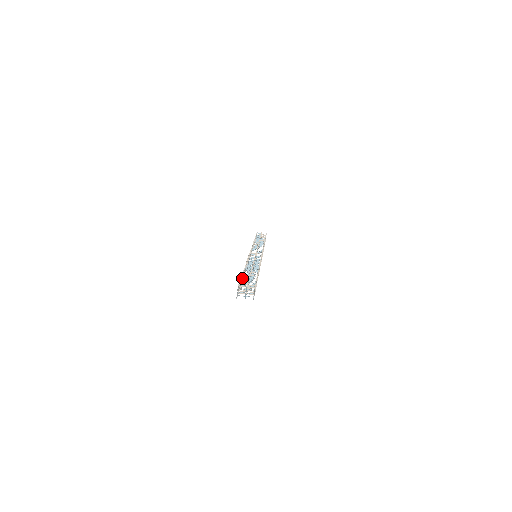
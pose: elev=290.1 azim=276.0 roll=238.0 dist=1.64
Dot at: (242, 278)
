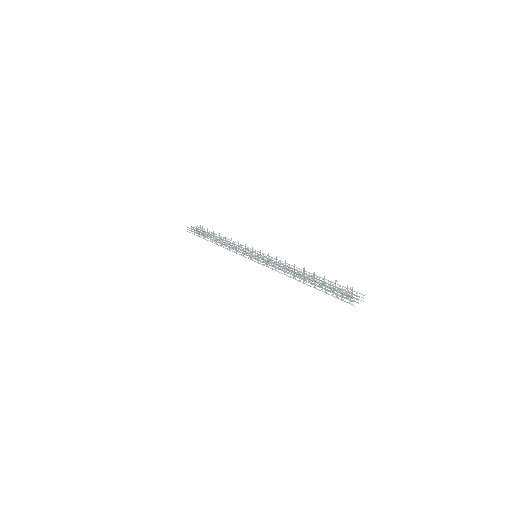
Dot at: (315, 284)
